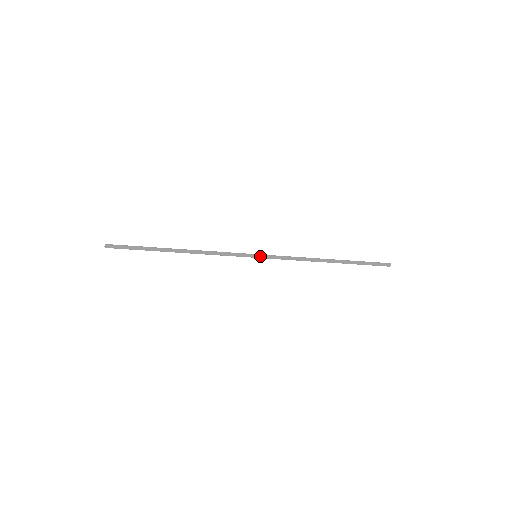
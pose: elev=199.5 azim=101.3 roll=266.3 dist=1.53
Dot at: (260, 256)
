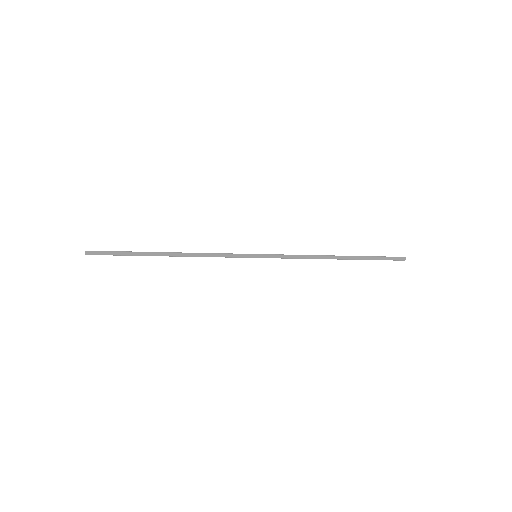
Dot at: (260, 255)
